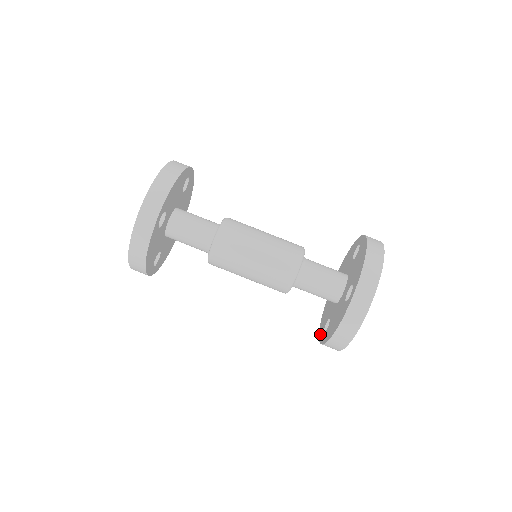
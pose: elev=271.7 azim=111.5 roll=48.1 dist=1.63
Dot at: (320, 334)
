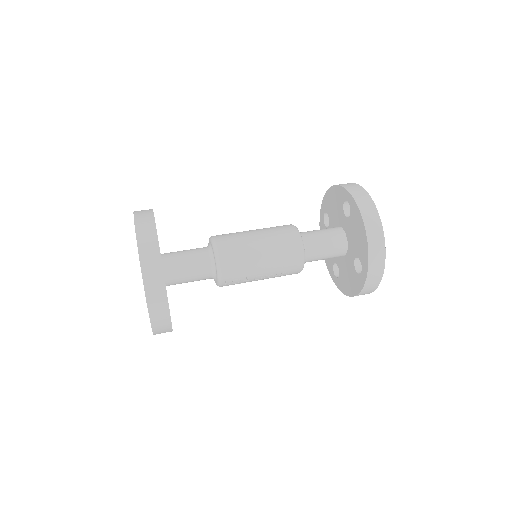
Dot at: (360, 284)
